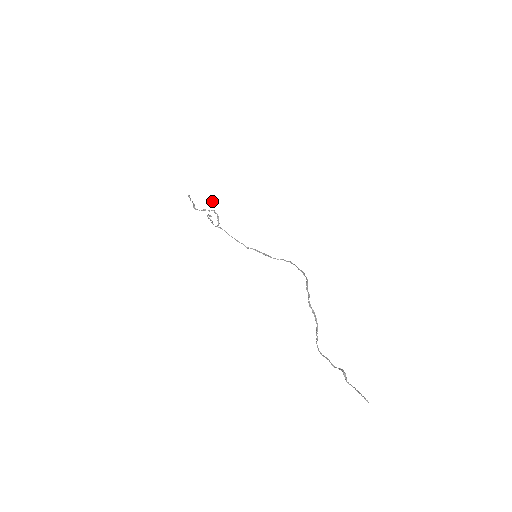
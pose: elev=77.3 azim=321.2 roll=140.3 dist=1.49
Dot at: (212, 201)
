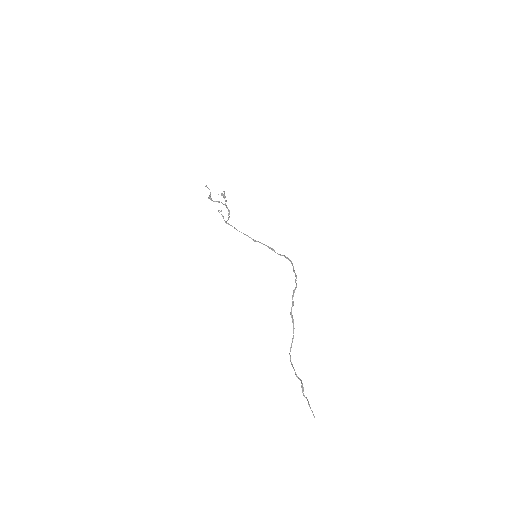
Dot at: (223, 196)
